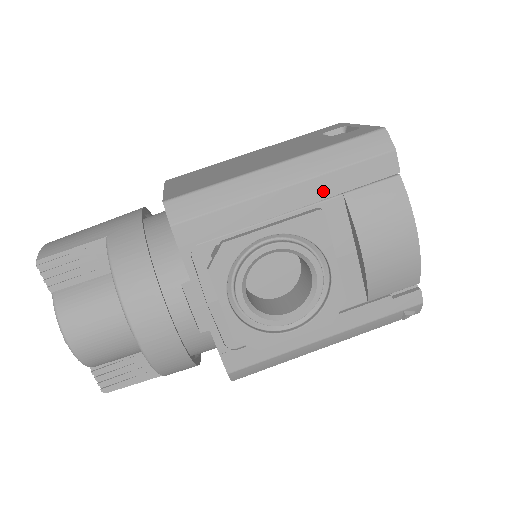
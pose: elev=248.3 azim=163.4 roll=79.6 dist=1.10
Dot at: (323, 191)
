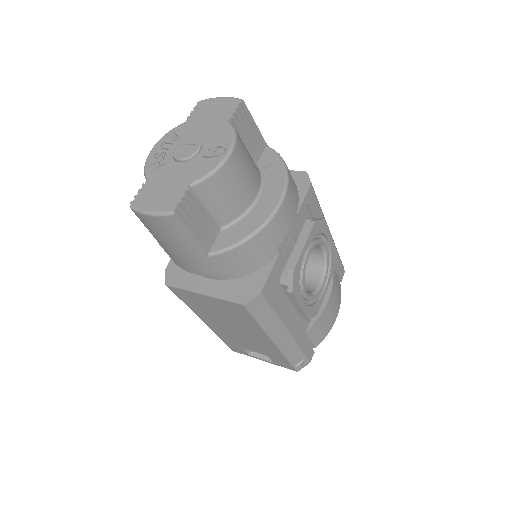
Dot at: occluded
